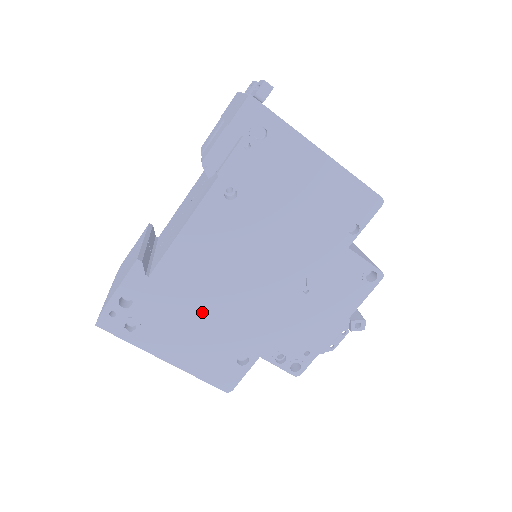
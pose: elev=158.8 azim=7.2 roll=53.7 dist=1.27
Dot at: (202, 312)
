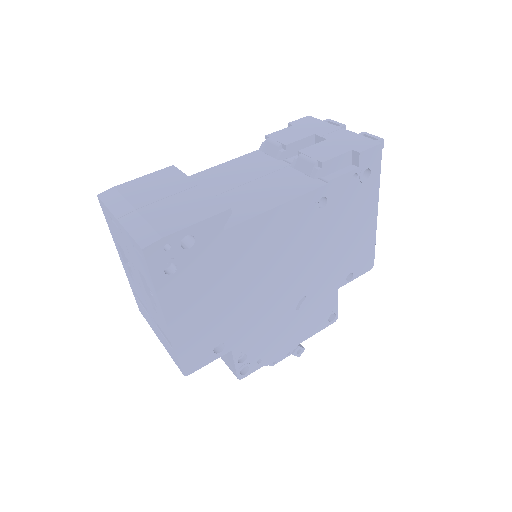
Dot at: (230, 288)
